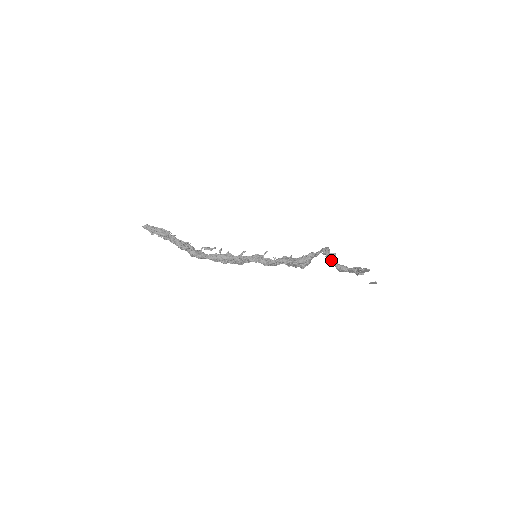
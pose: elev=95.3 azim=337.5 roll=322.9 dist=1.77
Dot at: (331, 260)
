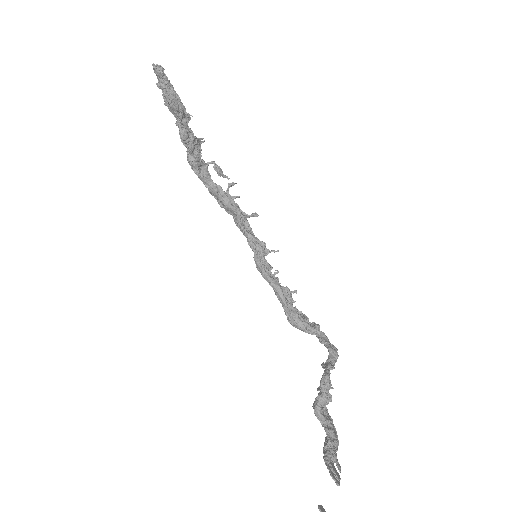
Dot at: (318, 402)
